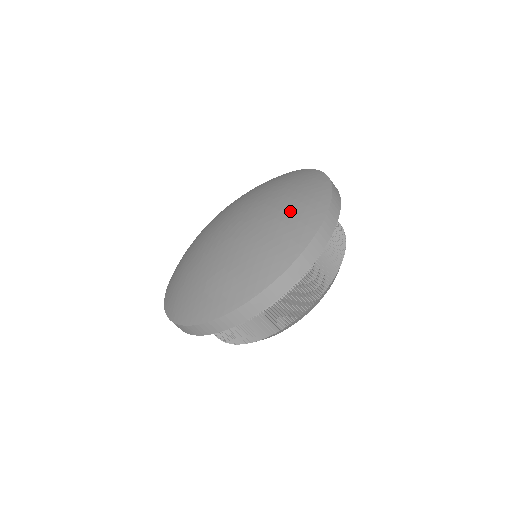
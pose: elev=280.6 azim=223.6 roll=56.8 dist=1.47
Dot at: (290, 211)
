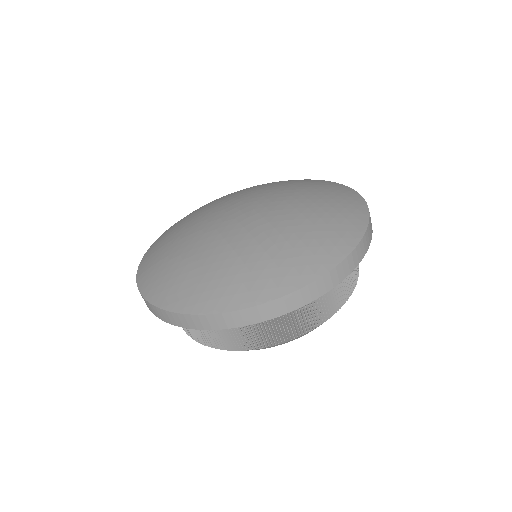
Dot at: (319, 224)
